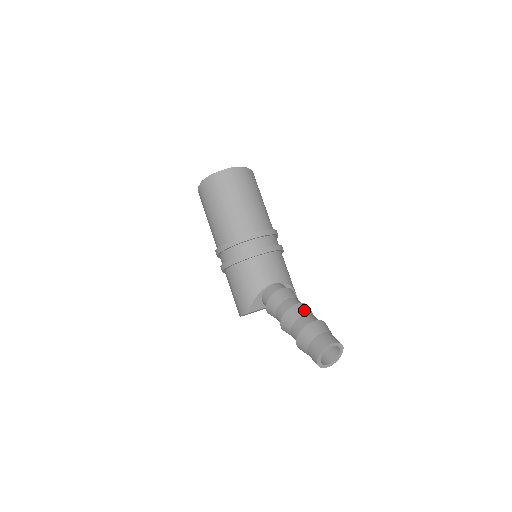
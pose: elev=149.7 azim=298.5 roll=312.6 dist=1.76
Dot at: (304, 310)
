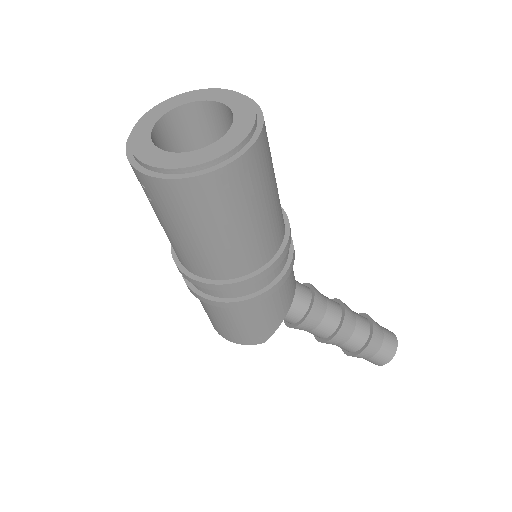
Dot at: (352, 314)
